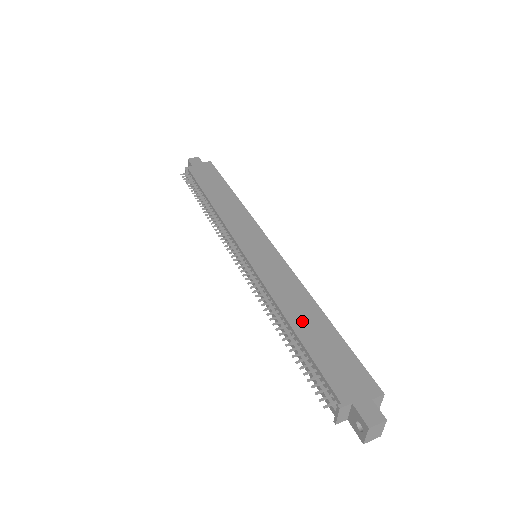
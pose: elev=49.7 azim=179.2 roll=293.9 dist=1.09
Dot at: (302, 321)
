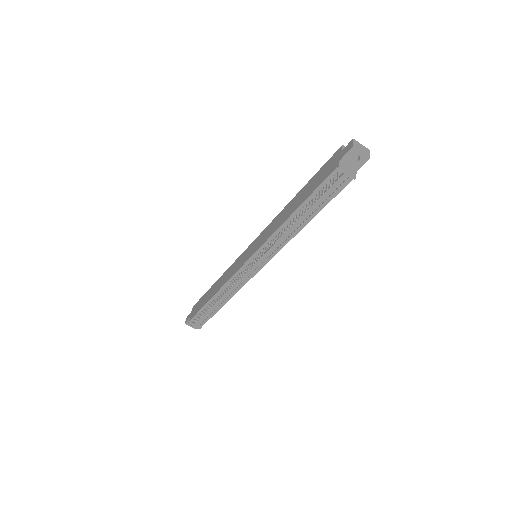
Dot at: (294, 206)
